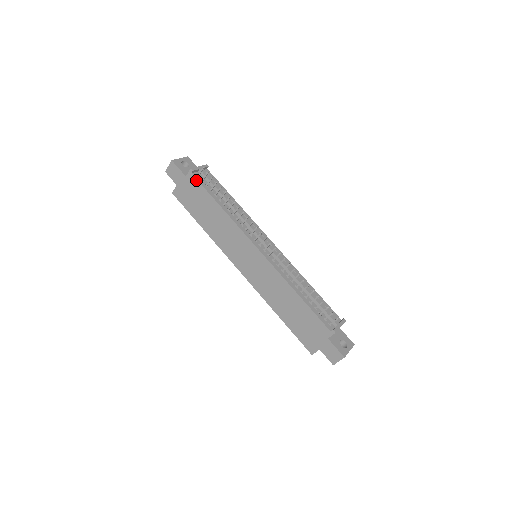
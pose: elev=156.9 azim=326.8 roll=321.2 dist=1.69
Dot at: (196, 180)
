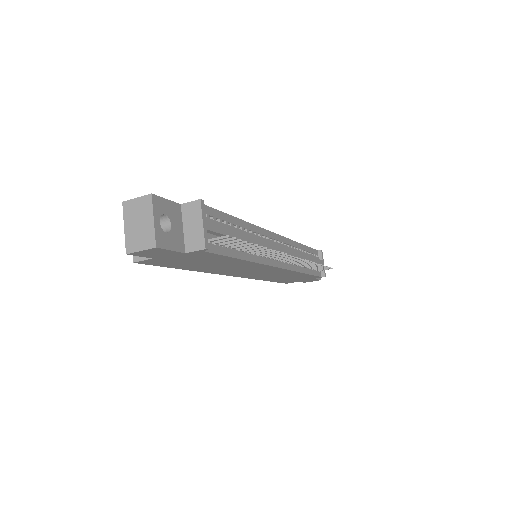
Dot at: (210, 254)
